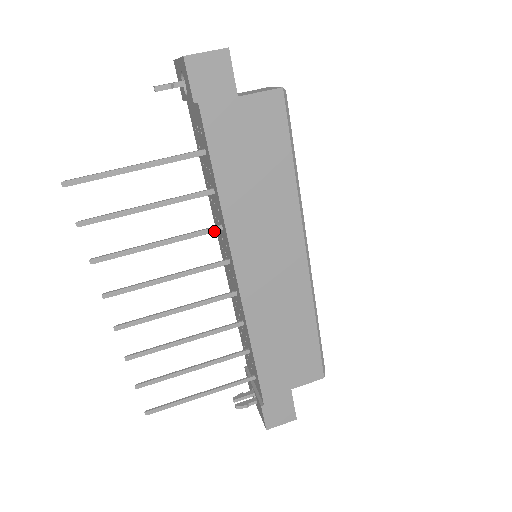
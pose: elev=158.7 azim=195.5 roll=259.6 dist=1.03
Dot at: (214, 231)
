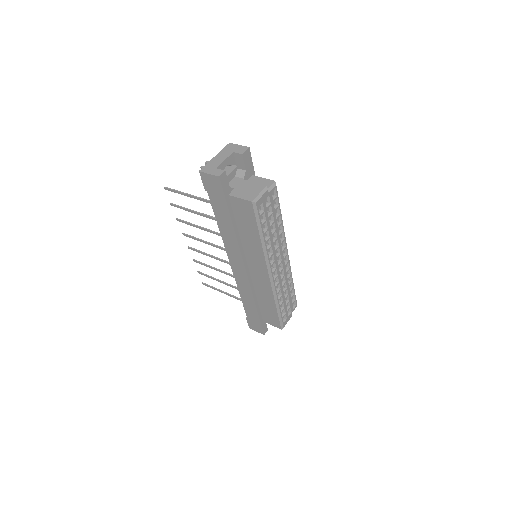
Dot at: occluded
